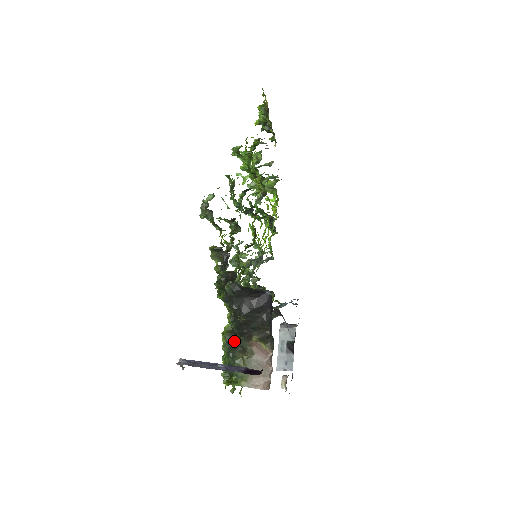
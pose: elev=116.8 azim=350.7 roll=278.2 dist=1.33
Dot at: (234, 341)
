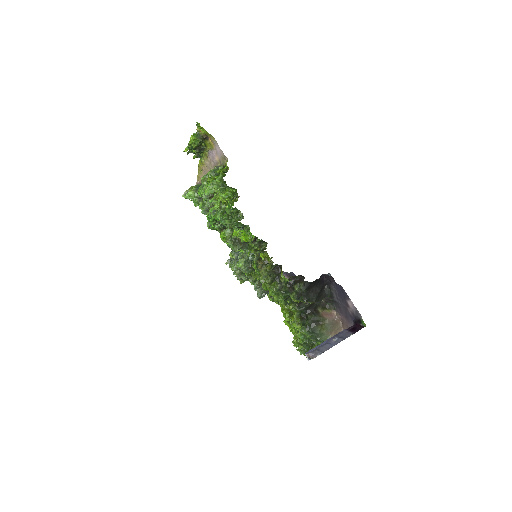
Dot at: (309, 321)
